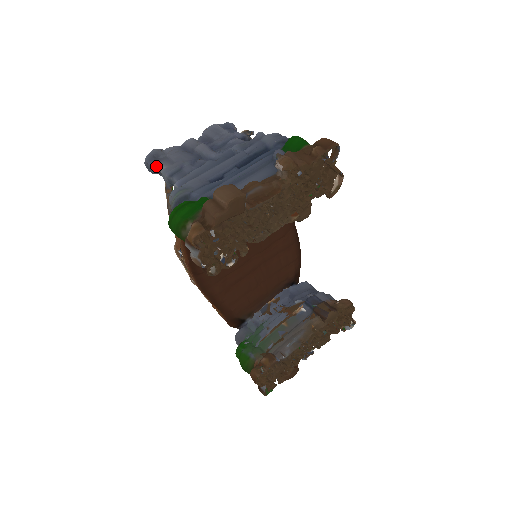
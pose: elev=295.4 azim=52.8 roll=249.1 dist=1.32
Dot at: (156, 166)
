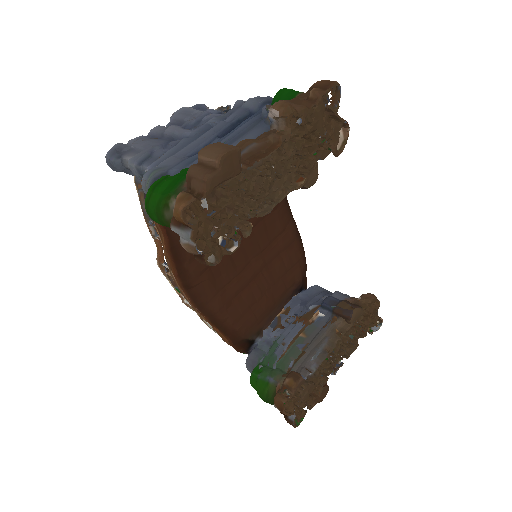
Dot at: (120, 161)
